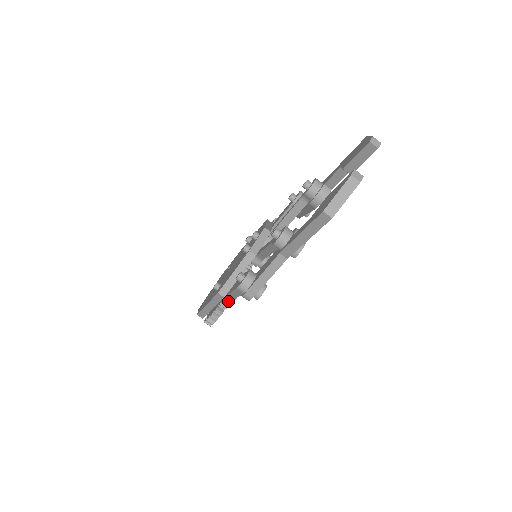
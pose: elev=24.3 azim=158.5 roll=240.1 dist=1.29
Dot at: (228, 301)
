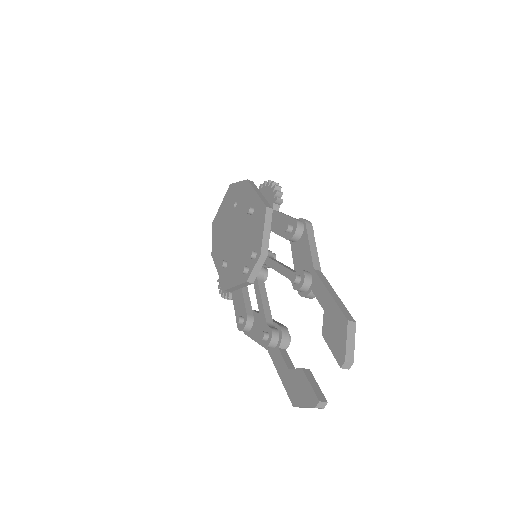
Dot at: occluded
